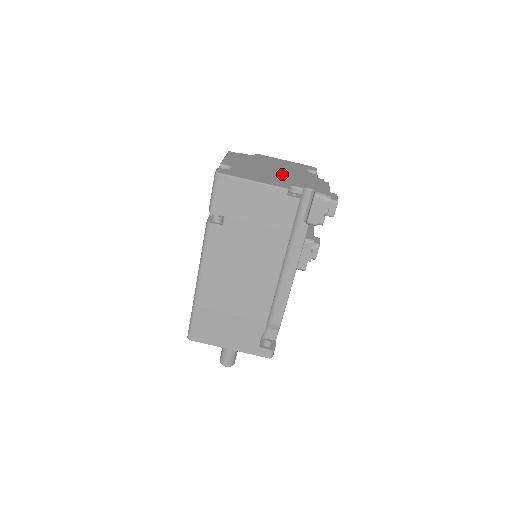
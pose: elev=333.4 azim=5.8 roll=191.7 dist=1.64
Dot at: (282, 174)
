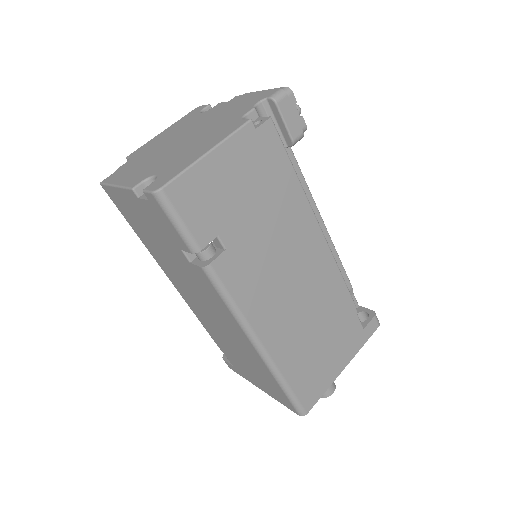
Dot at: (202, 129)
